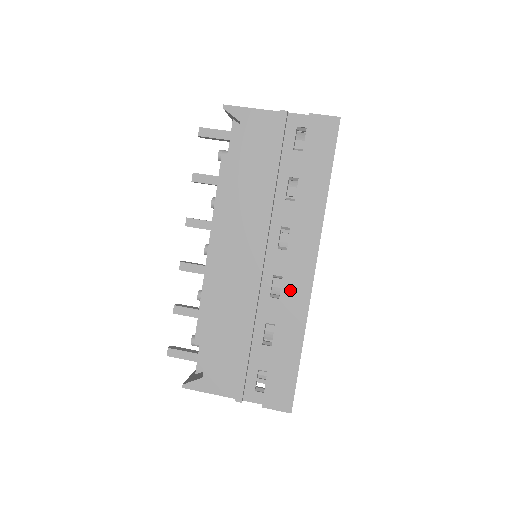
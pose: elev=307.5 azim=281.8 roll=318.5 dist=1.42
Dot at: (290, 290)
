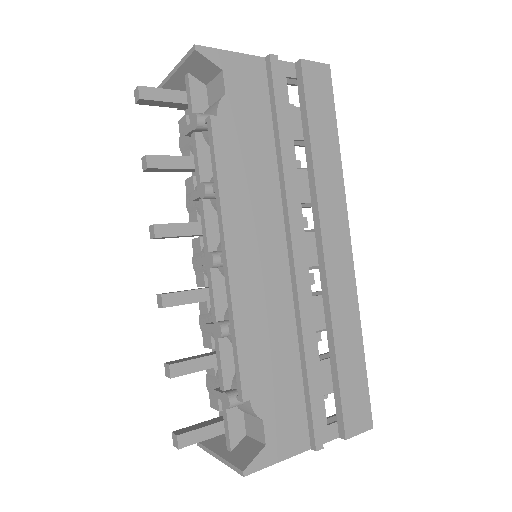
Dot at: (336, 278)
